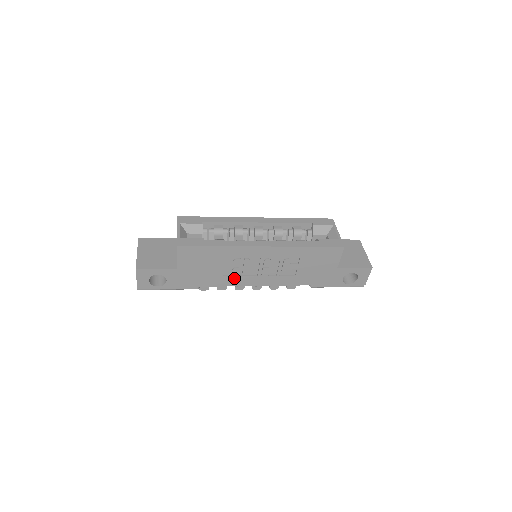
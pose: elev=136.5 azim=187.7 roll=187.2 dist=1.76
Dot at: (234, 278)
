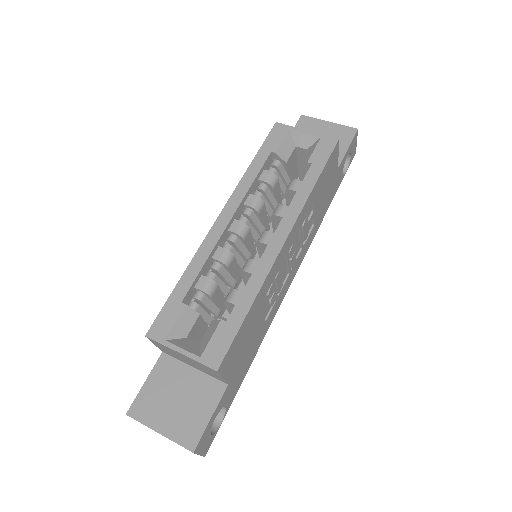
Dot at: (274, 307)
